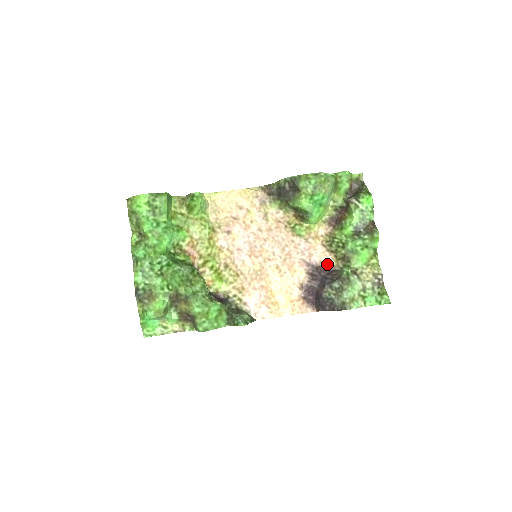
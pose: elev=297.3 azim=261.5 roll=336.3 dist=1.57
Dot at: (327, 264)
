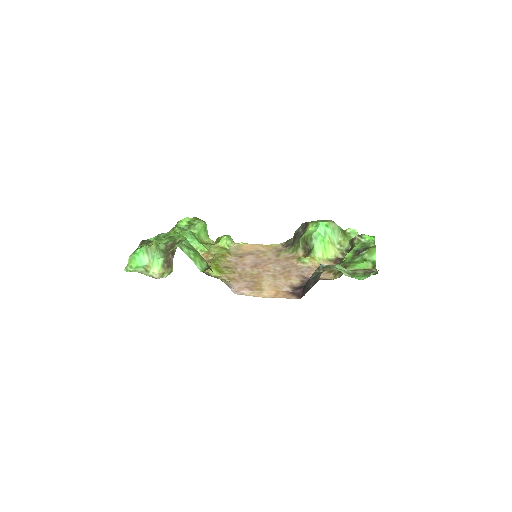
Dot at: occluded
